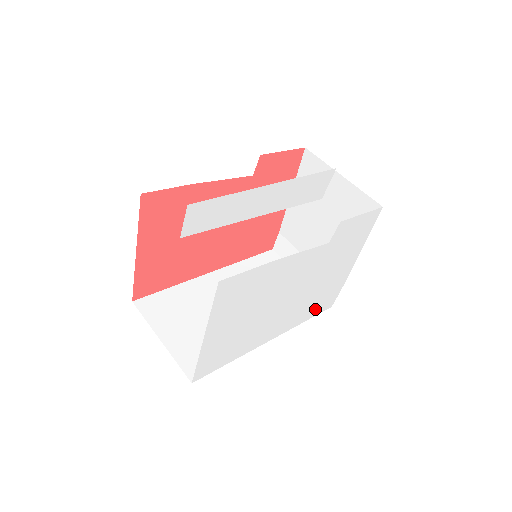
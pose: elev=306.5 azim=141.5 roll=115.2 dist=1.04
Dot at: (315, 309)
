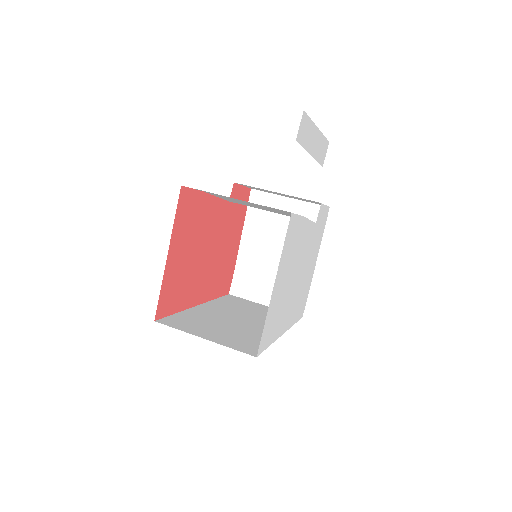
Dot at: (299, 311)
